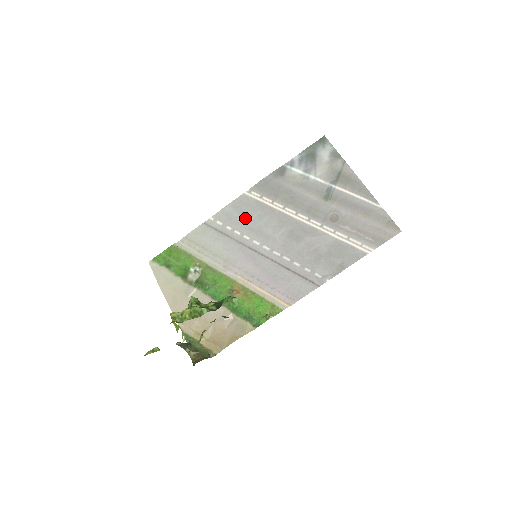
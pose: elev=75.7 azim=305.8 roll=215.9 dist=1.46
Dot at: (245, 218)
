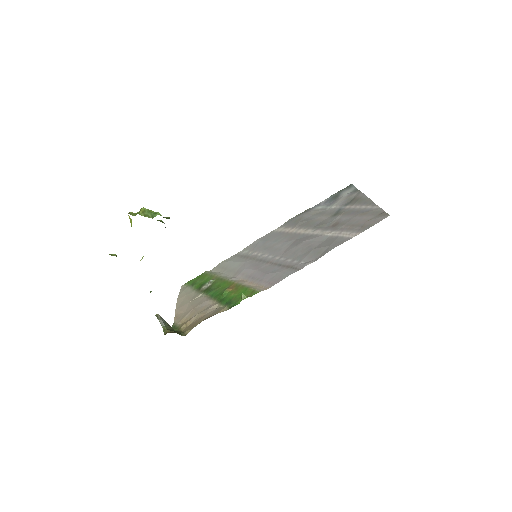
Dot at: (266, 243)
